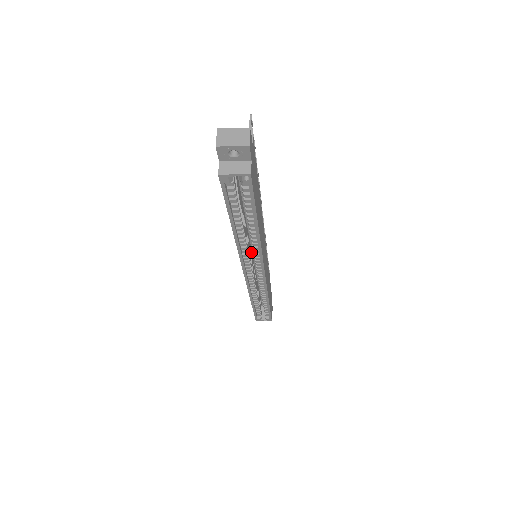
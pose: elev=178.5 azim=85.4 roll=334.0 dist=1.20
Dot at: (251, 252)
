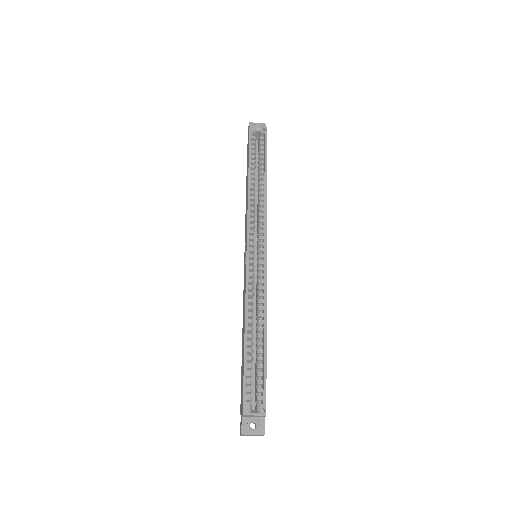
Dot at: occluded
